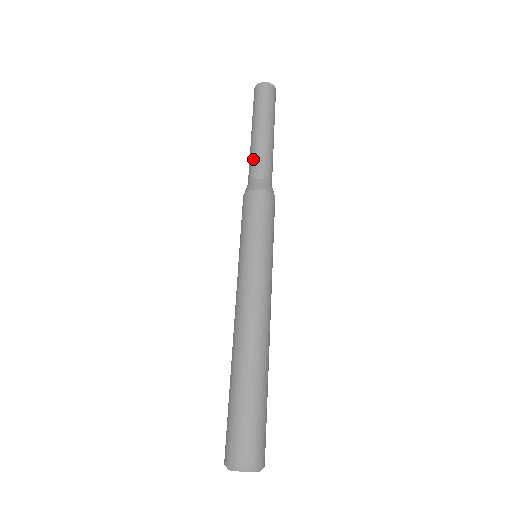
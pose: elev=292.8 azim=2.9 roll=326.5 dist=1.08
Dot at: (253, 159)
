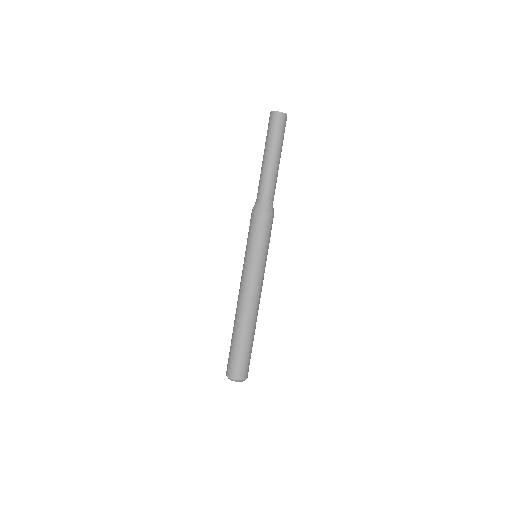
Dot at: (259, 183)
